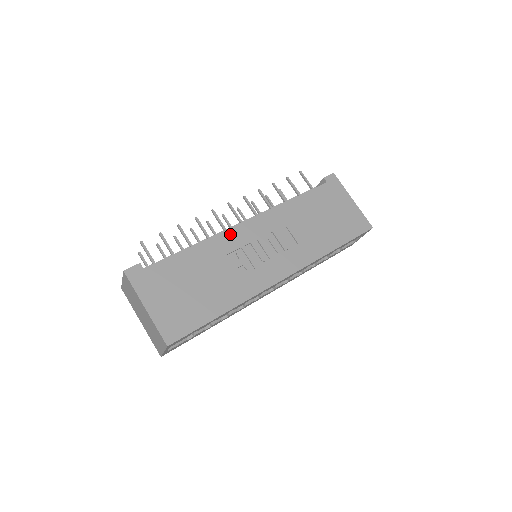
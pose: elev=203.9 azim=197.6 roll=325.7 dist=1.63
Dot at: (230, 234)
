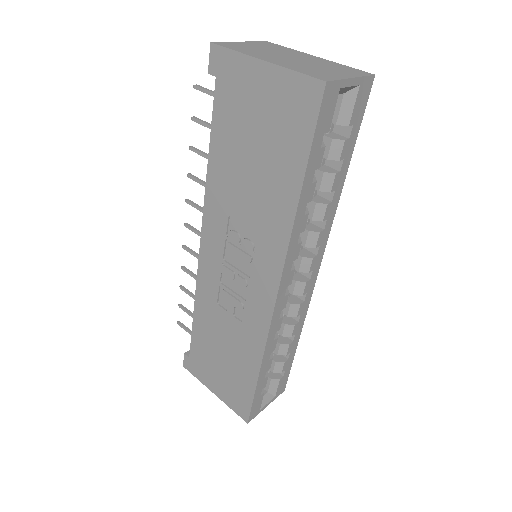
Dot at: (202, 276)
